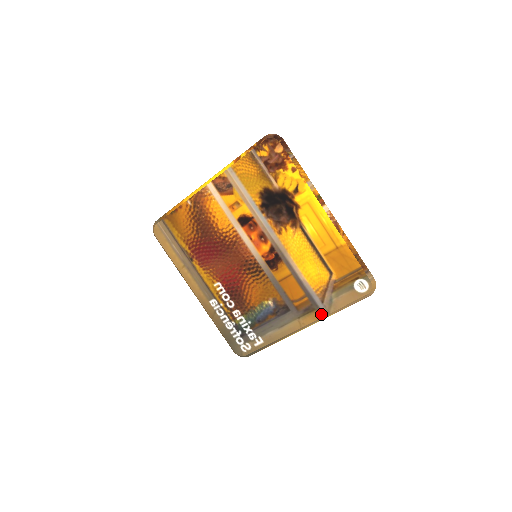
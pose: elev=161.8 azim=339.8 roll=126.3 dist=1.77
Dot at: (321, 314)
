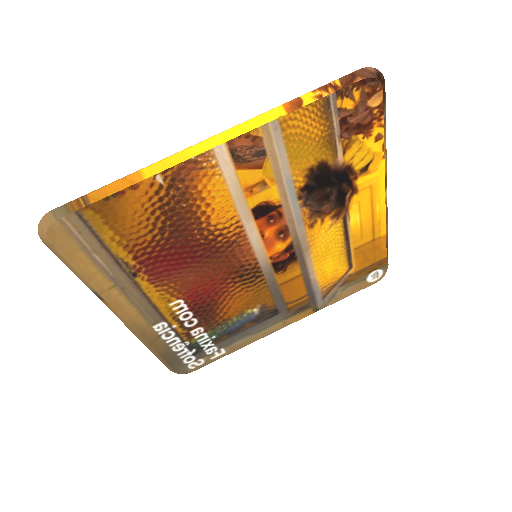
Dot at: (315, 310)
